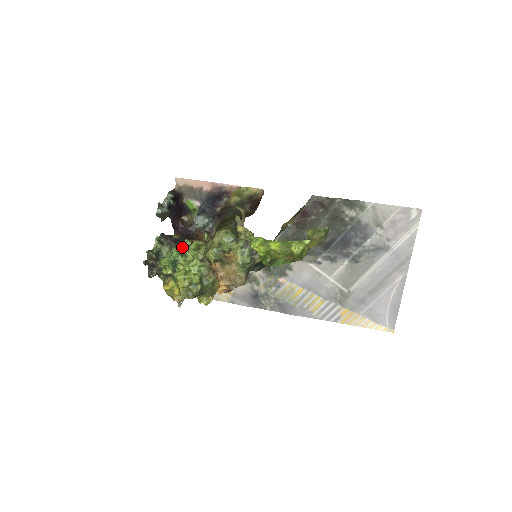
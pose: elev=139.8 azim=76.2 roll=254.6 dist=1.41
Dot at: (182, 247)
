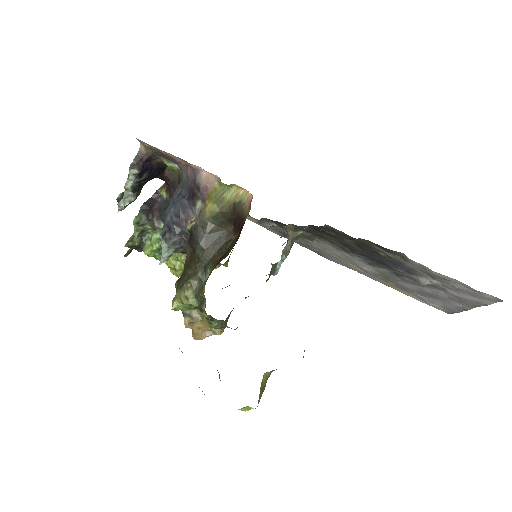
Dot at: occluded
